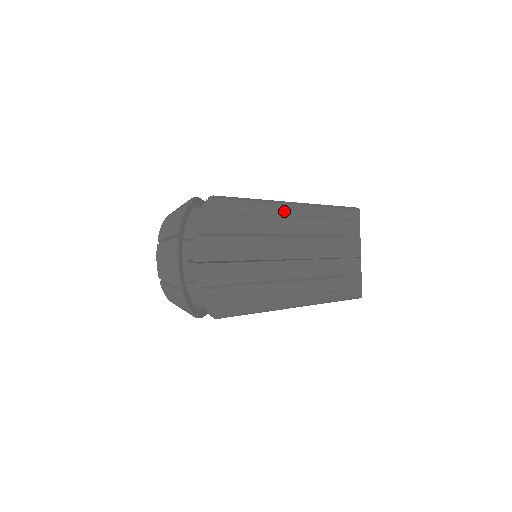
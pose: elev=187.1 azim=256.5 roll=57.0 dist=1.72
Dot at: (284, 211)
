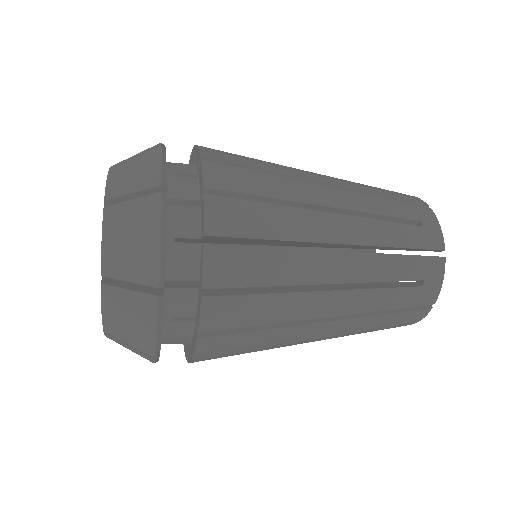
Dot at: (330, 180)
